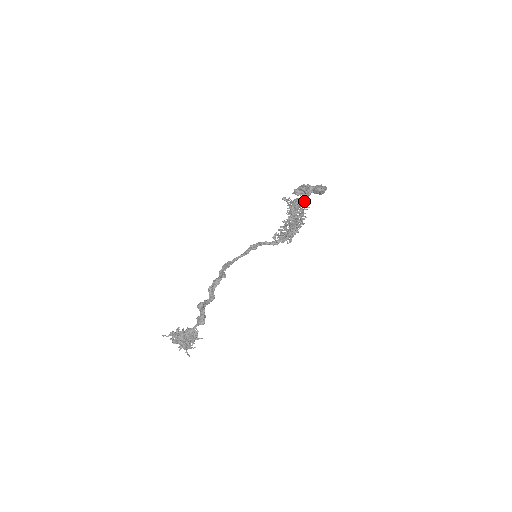
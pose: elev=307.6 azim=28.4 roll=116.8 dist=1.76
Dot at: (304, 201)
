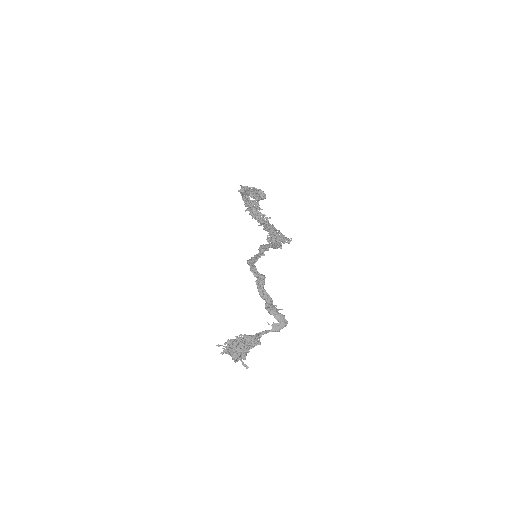
Dot at: occluded
